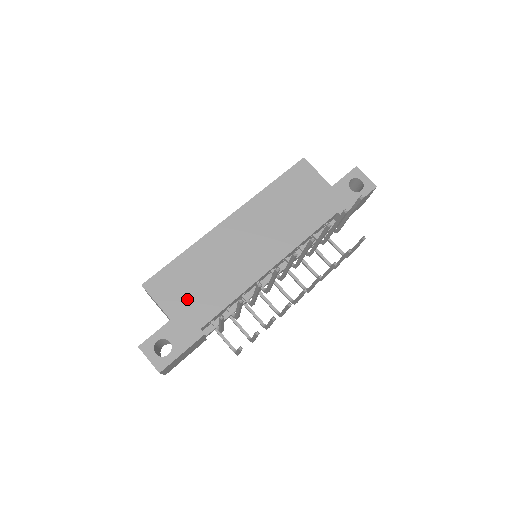
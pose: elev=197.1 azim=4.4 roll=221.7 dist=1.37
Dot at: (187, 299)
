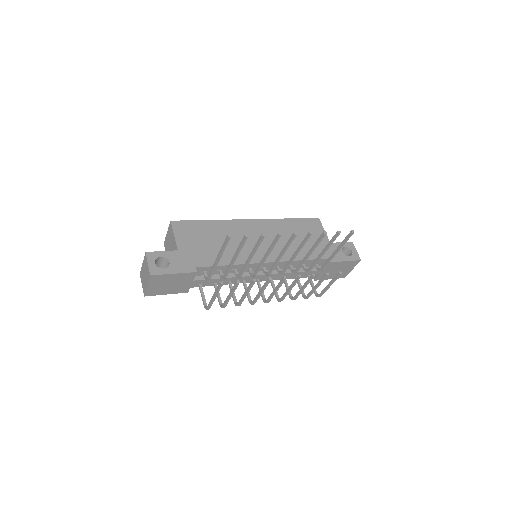
Dot at: (197, 246)
